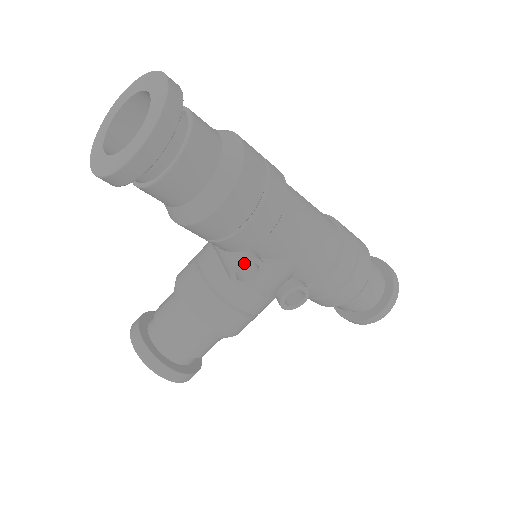
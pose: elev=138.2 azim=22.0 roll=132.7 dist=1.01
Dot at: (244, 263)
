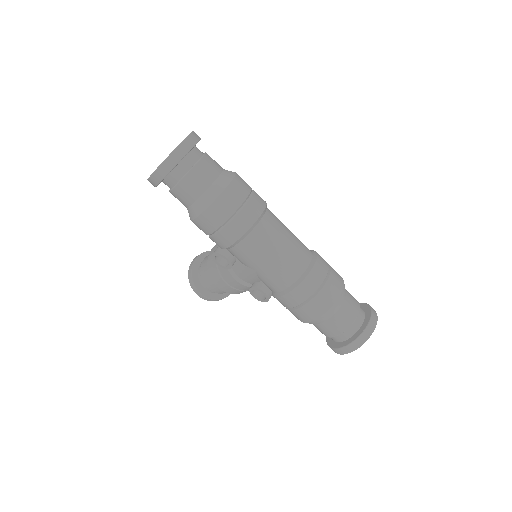
Dot at: (218, 255)
